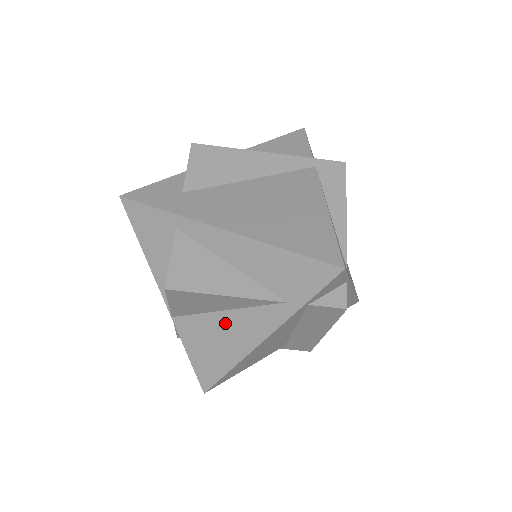
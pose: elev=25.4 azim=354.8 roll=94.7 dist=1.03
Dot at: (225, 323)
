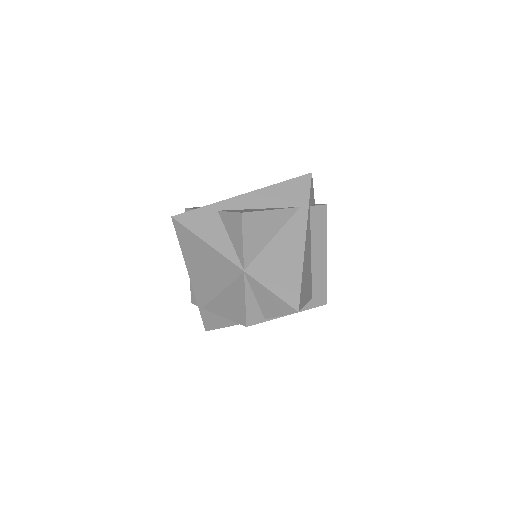
Dot at: (279, 245)
